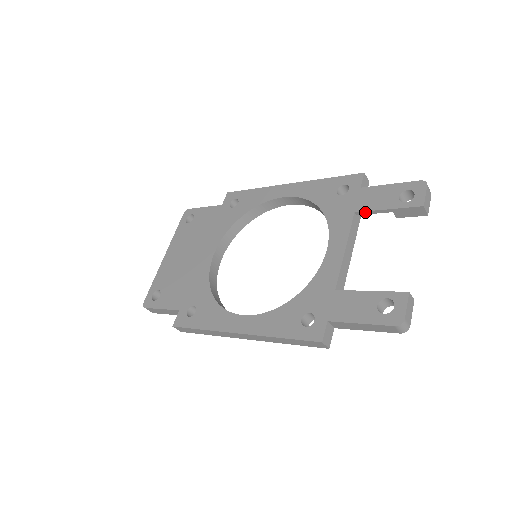
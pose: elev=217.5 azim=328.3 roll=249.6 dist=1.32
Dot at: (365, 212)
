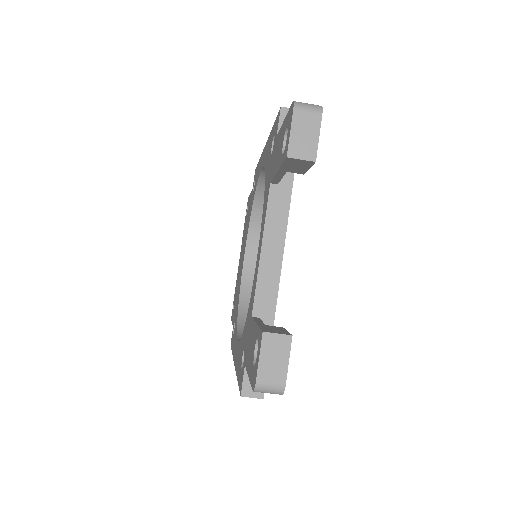
Dot at: (274, 180)
